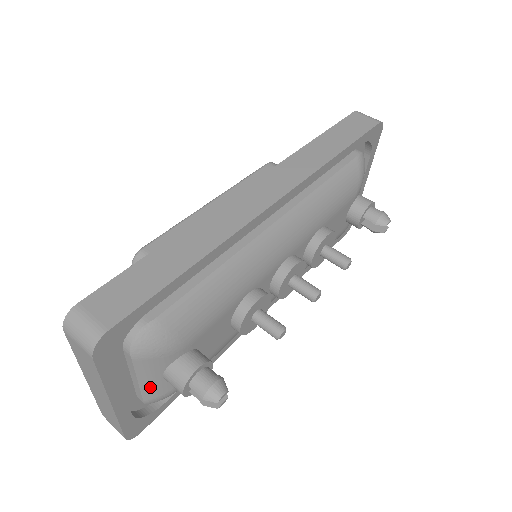
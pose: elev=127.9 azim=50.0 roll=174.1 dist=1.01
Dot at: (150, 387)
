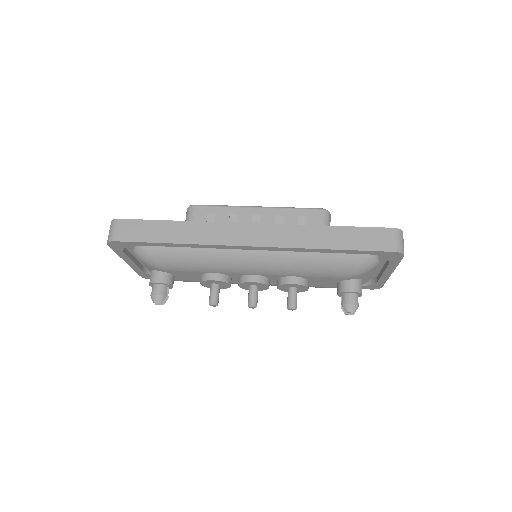
Dot at: (148, 269)
